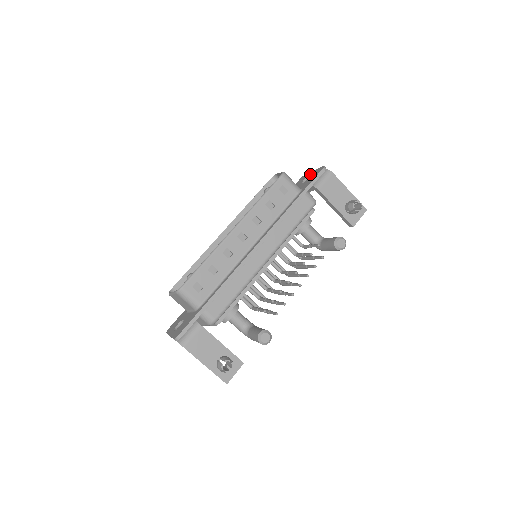
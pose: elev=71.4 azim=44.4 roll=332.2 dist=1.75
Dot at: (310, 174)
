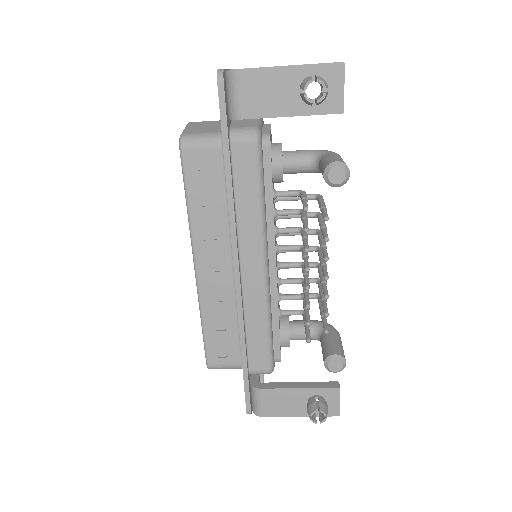
Dot at: occluded
